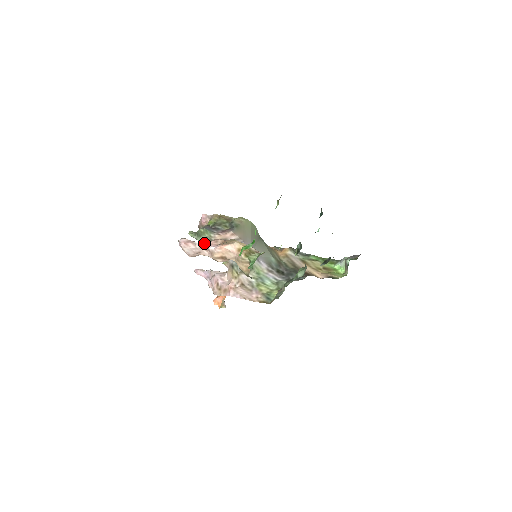
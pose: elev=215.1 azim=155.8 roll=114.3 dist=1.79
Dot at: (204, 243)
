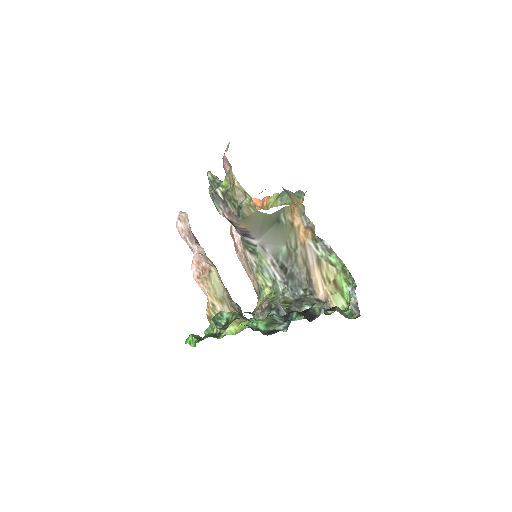
Dot at: (193, 248)
